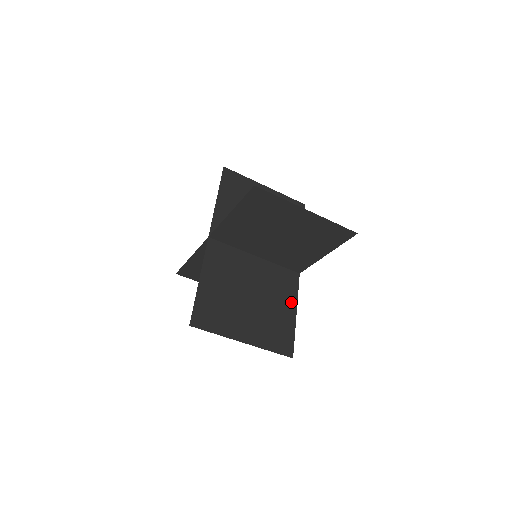
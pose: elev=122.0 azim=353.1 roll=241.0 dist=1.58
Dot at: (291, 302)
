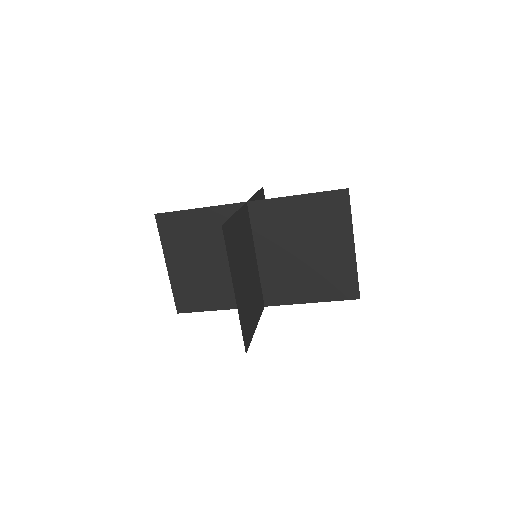
Dot at: (257, 315)
